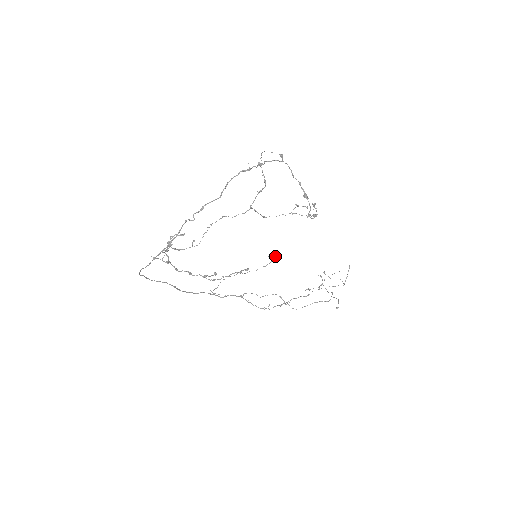
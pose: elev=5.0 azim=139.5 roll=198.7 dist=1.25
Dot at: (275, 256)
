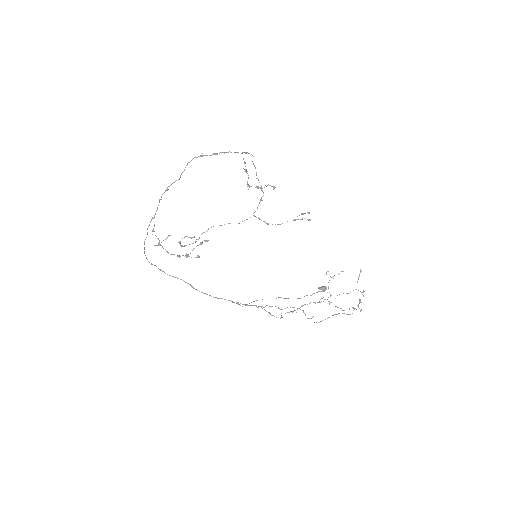
Dot at: (325, 288)
